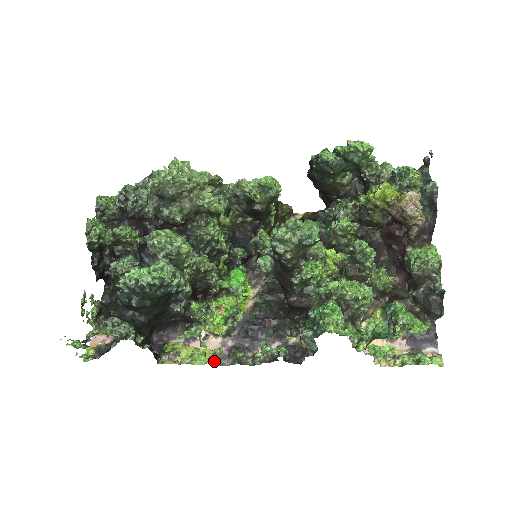
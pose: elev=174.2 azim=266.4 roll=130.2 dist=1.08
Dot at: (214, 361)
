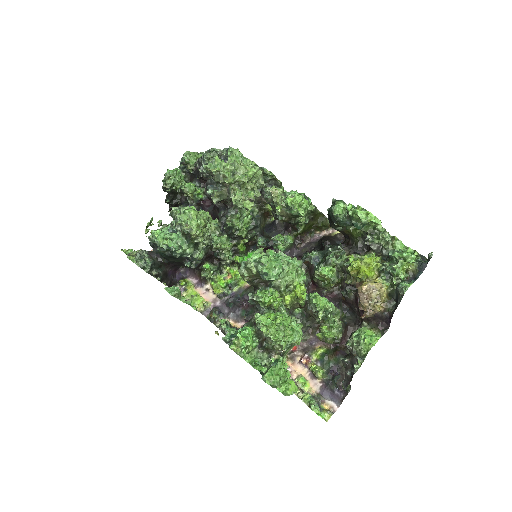
Dot at: (200, 309)
